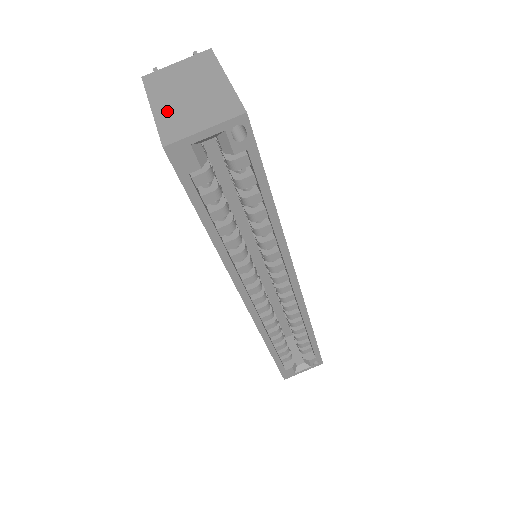
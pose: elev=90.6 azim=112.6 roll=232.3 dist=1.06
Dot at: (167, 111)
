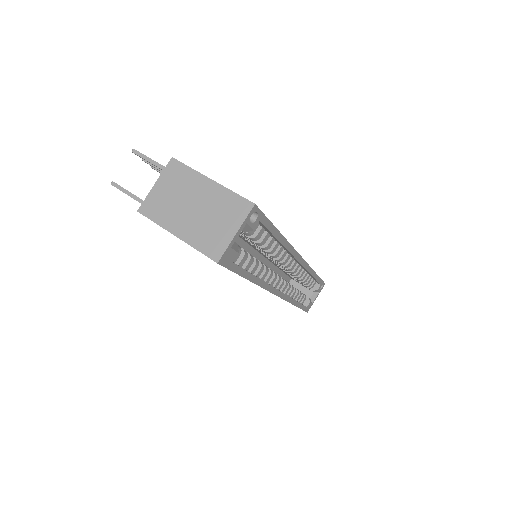
Dot at: (191, 232)
